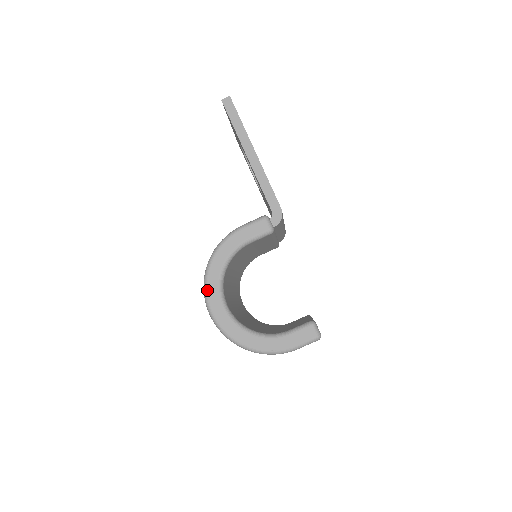
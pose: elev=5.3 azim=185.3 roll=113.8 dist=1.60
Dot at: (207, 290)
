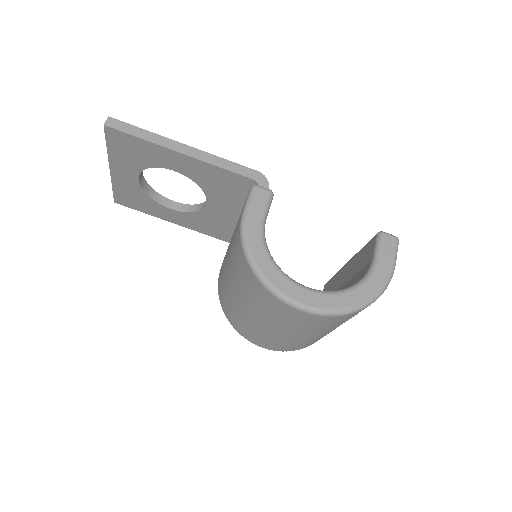
Dot at: (280, 291)
